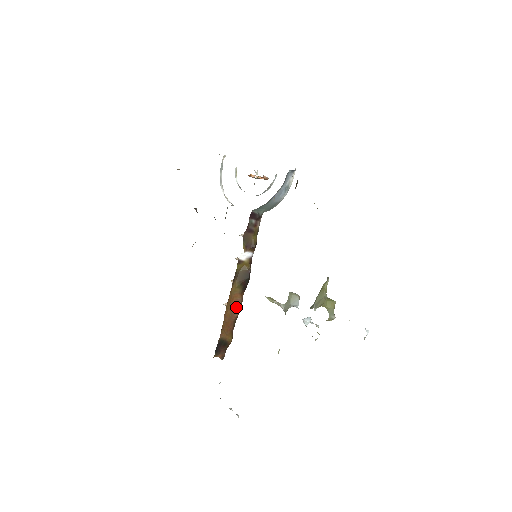
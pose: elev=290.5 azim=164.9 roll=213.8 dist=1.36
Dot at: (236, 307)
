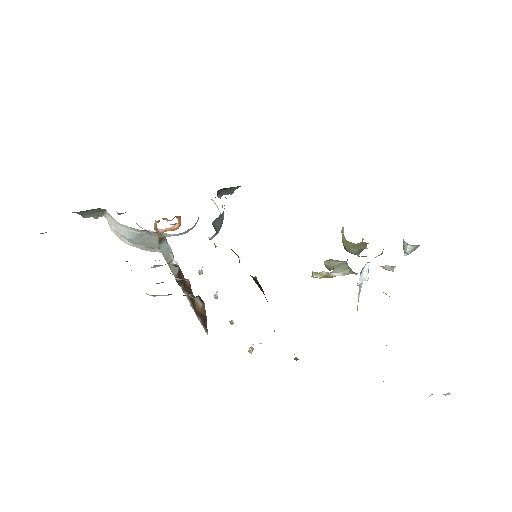
Dot at: occluded
